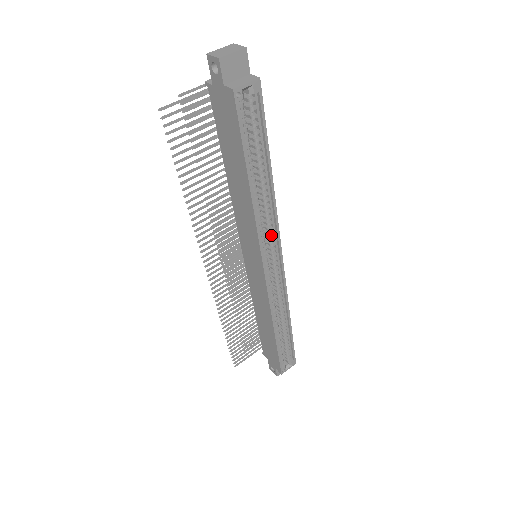
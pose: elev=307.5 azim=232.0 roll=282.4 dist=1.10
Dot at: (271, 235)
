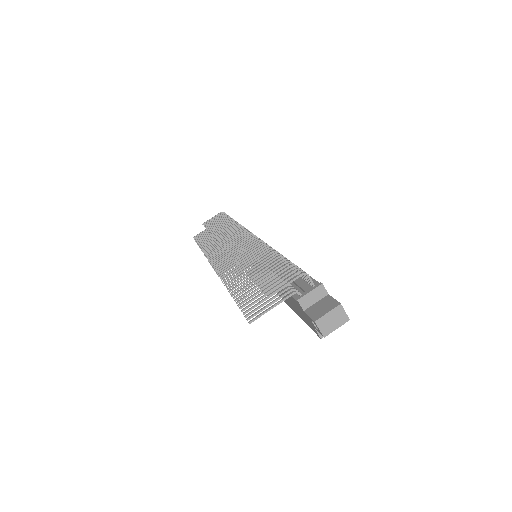
Dot at: occluded
